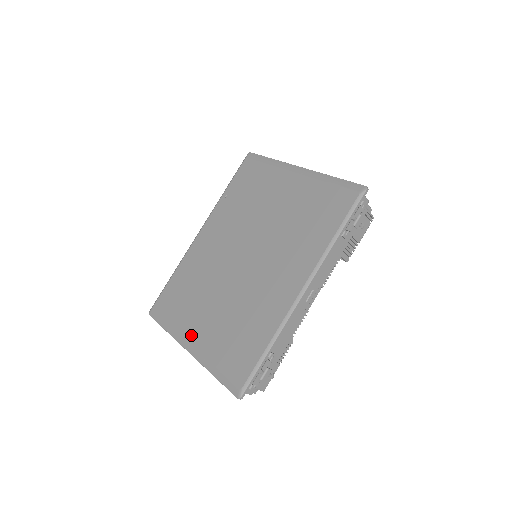
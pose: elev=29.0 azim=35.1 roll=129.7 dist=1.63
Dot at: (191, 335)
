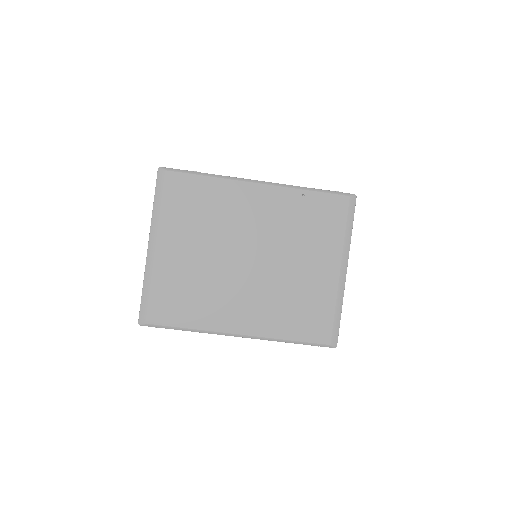
Dot at: (162, 243)
